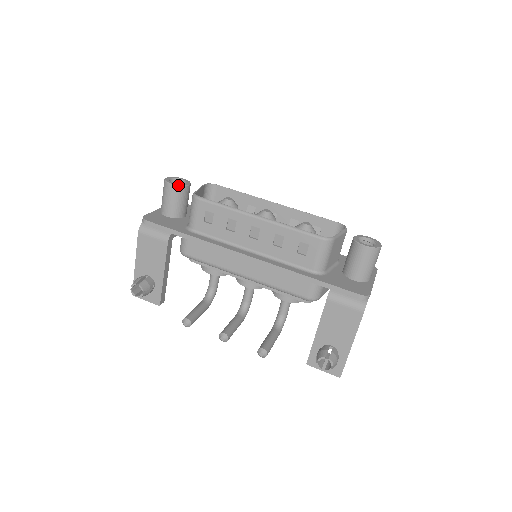
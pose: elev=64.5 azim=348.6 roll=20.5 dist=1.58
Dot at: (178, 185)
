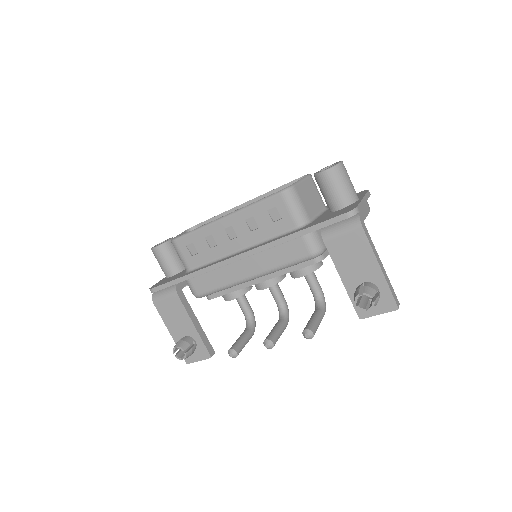
Dot at: (161, 244)
